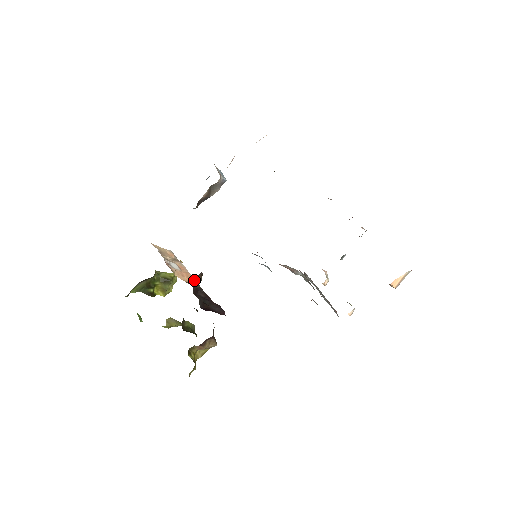
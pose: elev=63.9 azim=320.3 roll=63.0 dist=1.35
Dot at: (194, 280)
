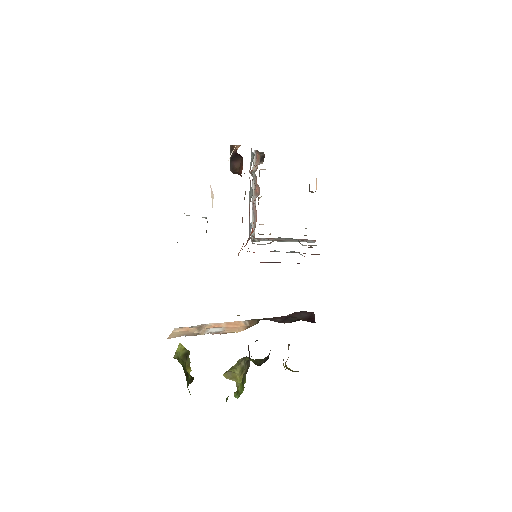
Dot at: occluded
